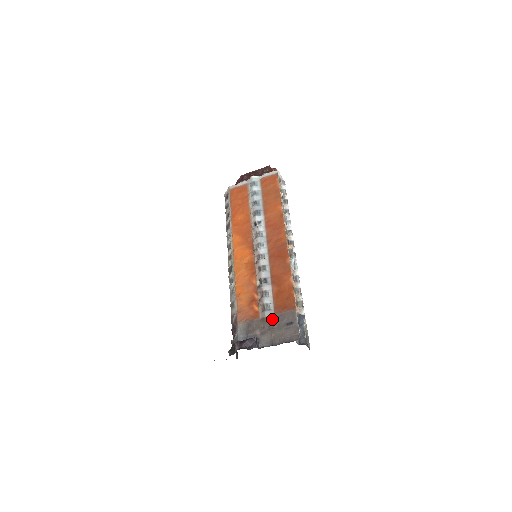
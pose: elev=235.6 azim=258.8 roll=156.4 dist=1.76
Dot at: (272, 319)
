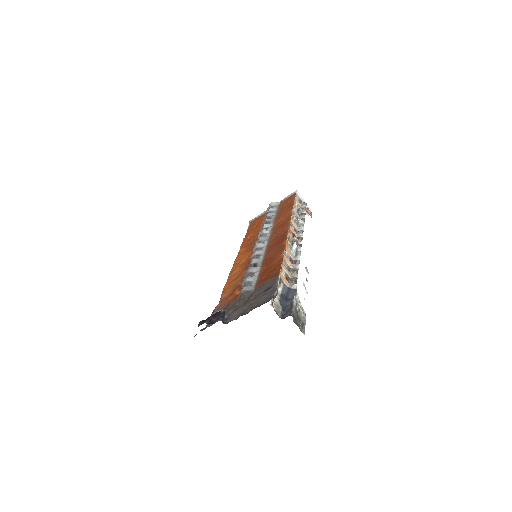
Dot at: (250, 293)
